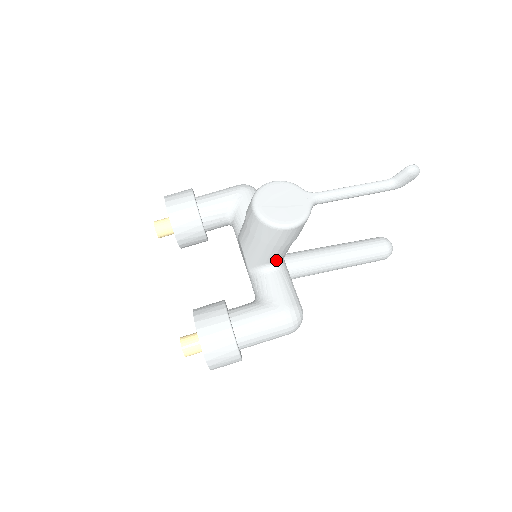
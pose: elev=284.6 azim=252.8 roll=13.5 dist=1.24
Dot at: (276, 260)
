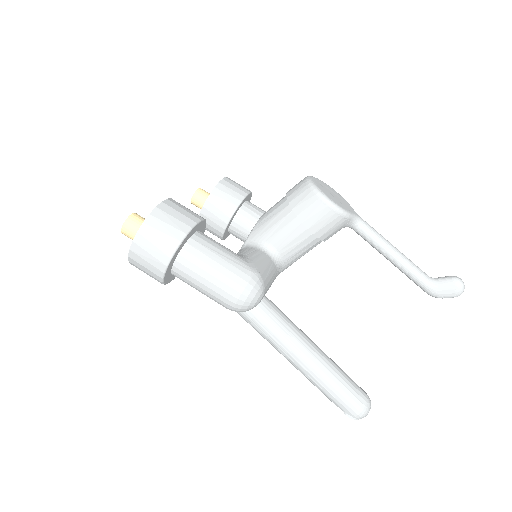
Dot at: (279, 248)
